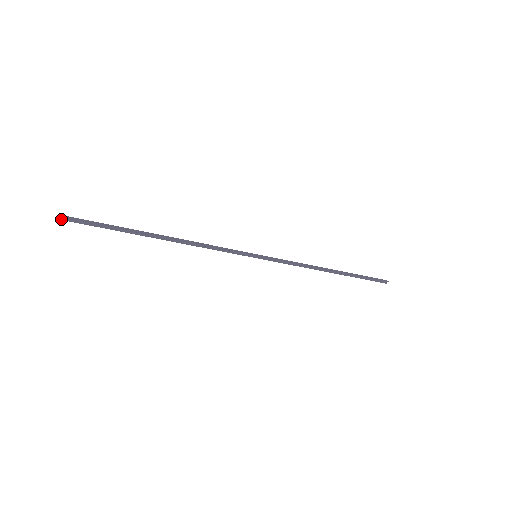
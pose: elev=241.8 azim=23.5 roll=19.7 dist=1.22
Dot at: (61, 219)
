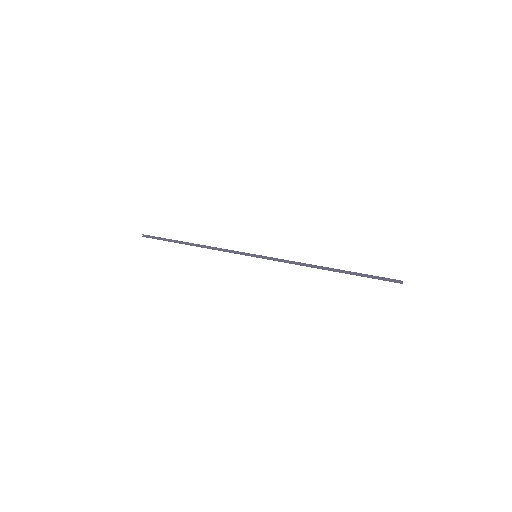
Dot at: (142, 236)
